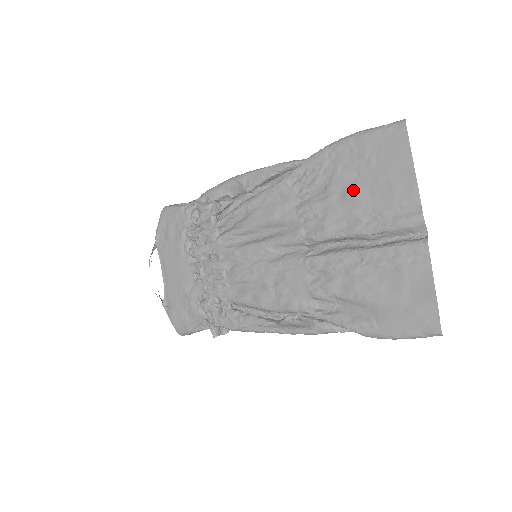
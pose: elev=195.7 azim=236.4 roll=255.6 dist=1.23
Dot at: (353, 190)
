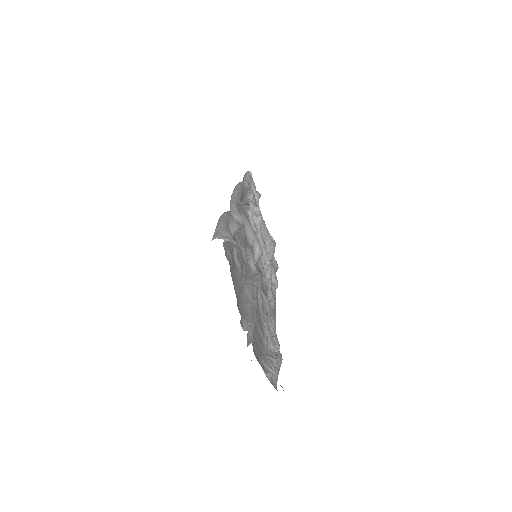
Dot at: (233, 266)
